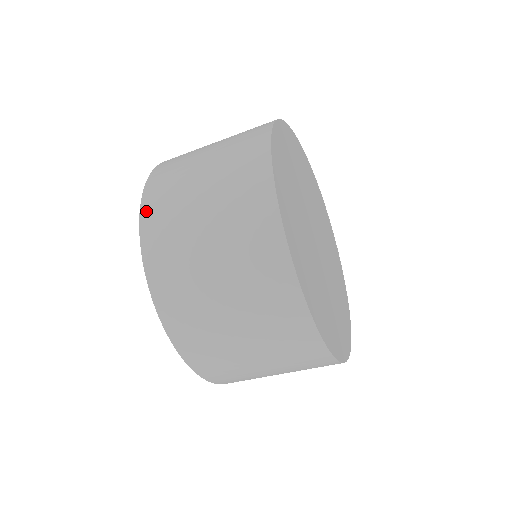
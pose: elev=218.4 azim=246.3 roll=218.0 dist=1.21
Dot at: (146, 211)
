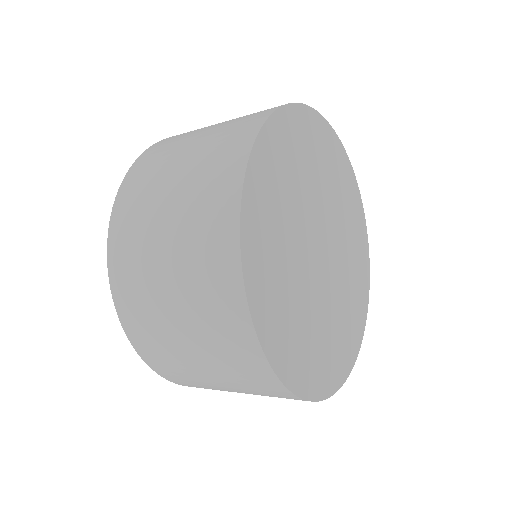
Dot at: (121, 196)
